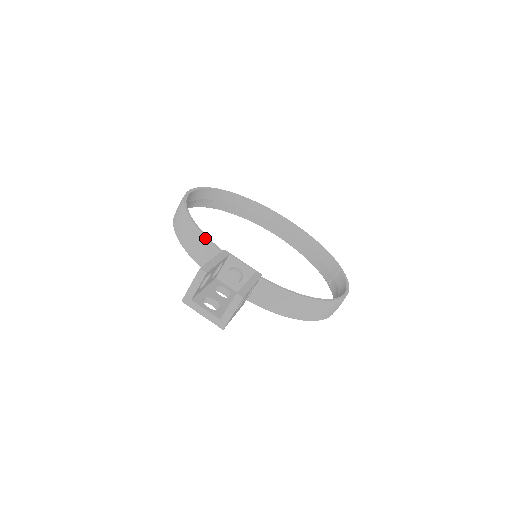
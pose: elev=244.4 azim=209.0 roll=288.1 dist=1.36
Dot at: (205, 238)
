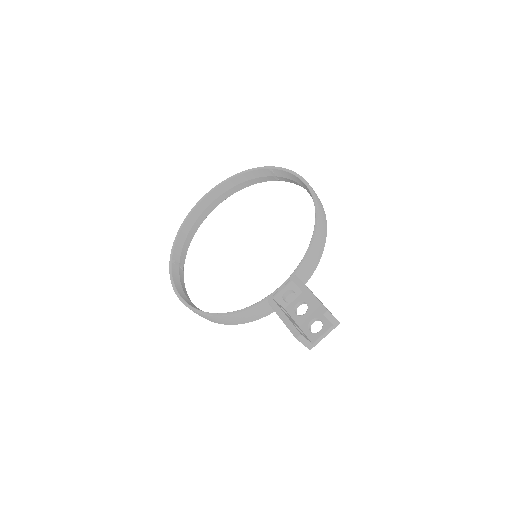
Dot at: (248, 311)
